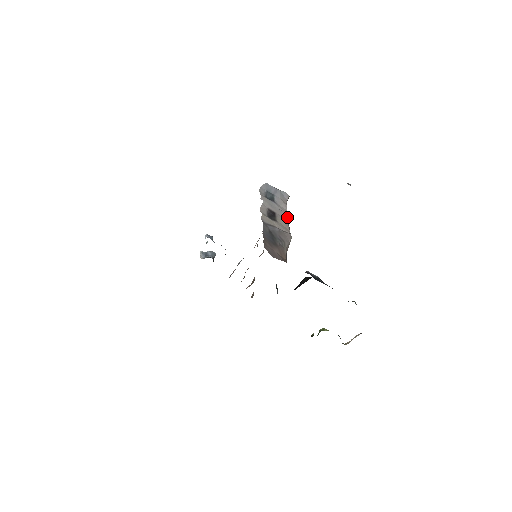
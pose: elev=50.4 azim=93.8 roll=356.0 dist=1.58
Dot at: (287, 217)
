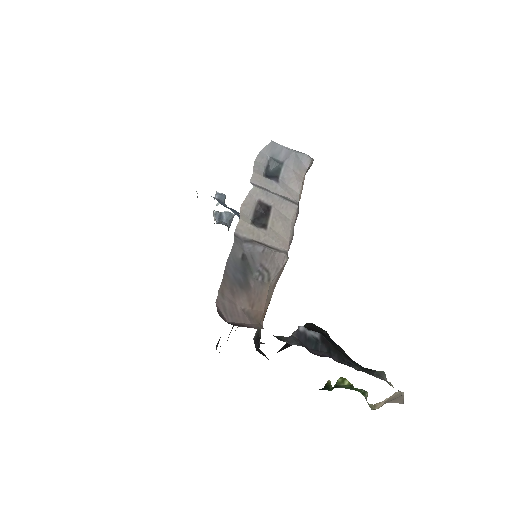
Dot at: (293, 211)
